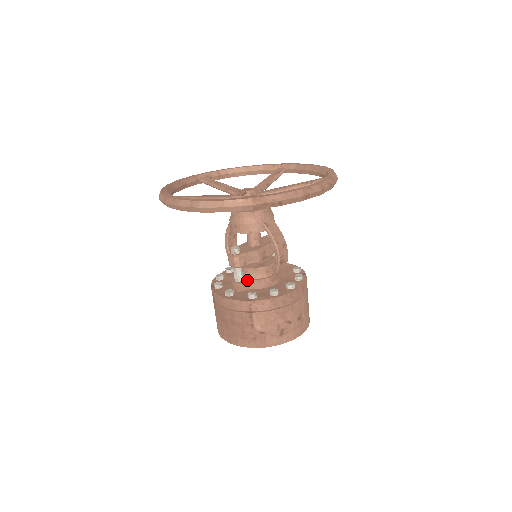
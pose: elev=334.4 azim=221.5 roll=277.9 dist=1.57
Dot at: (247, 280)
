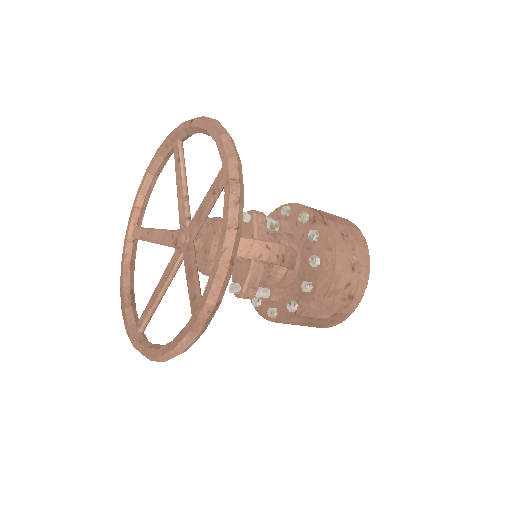
Dot at: (273, 290)
